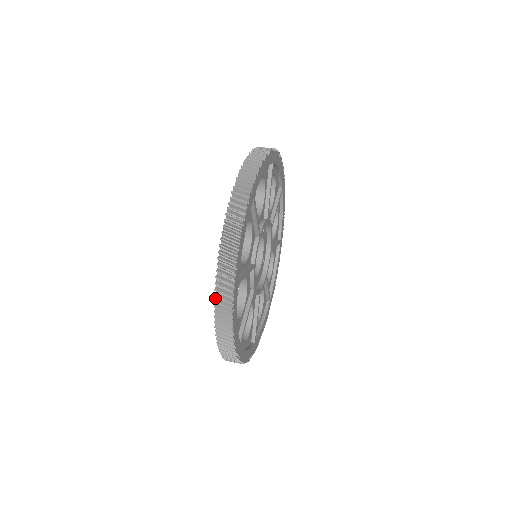
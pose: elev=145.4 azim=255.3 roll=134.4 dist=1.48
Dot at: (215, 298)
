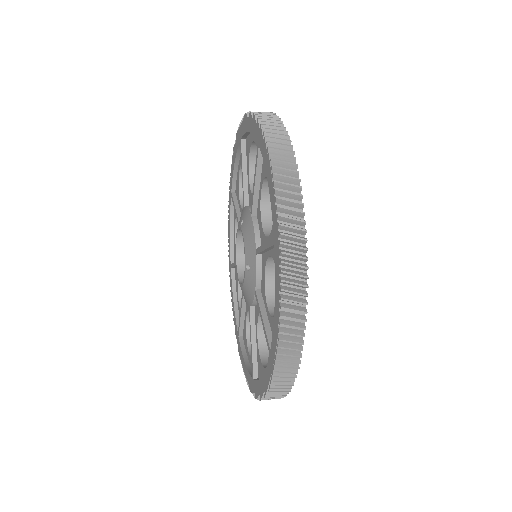
Dot at: (270, 379)
